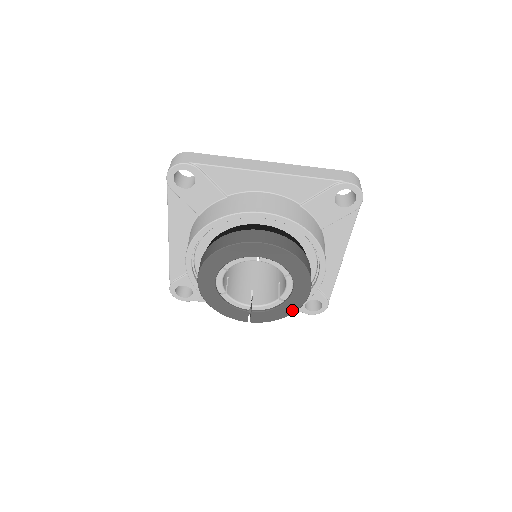
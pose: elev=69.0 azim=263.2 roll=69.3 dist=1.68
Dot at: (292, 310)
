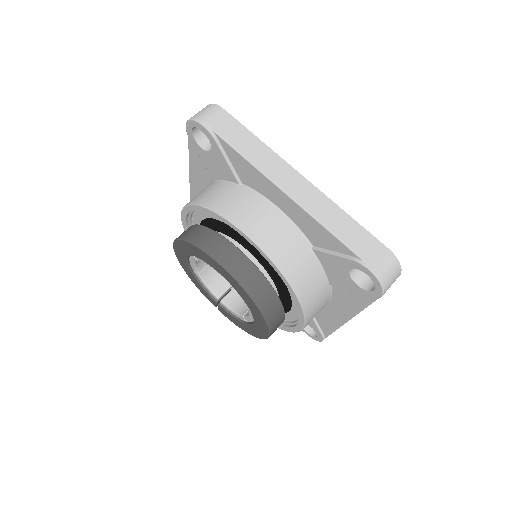
Dot at: (253, 333)
